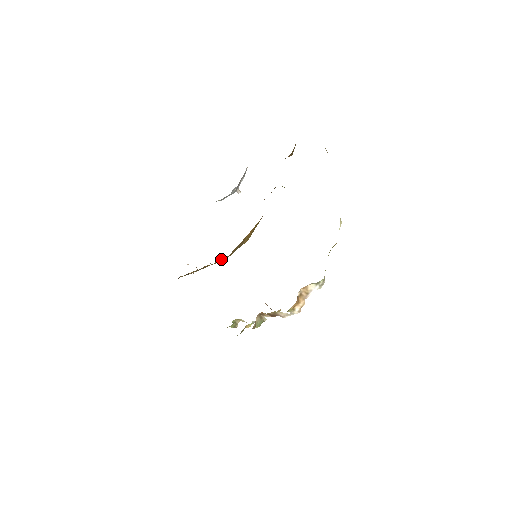
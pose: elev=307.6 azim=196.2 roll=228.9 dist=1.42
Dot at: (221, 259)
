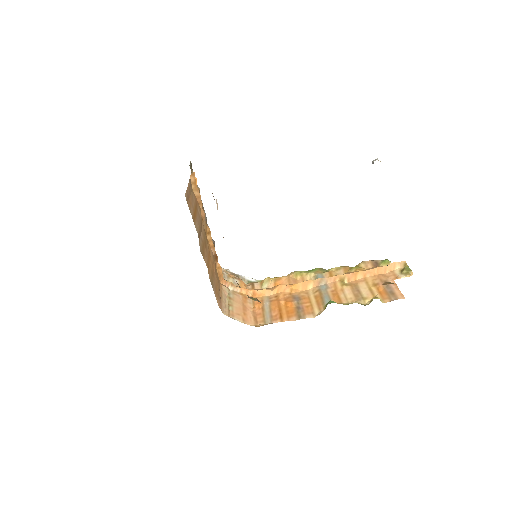
Dot at: occluded
